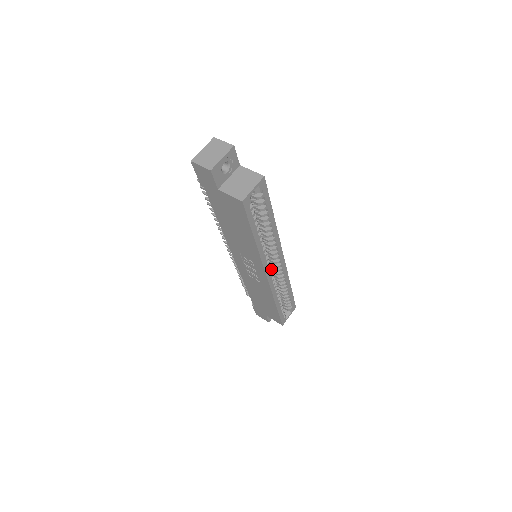
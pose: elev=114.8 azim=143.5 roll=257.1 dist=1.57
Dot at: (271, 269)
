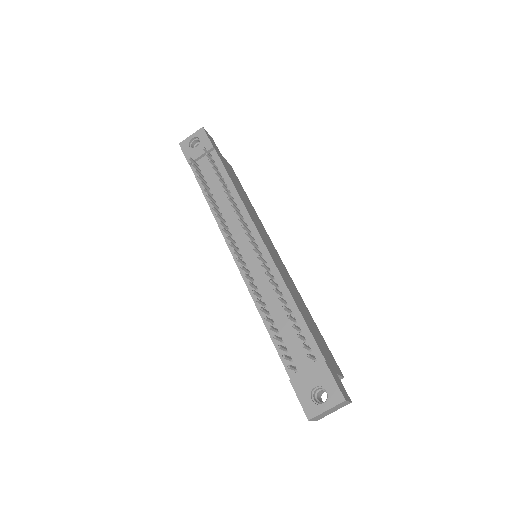
Dot at: occluded
